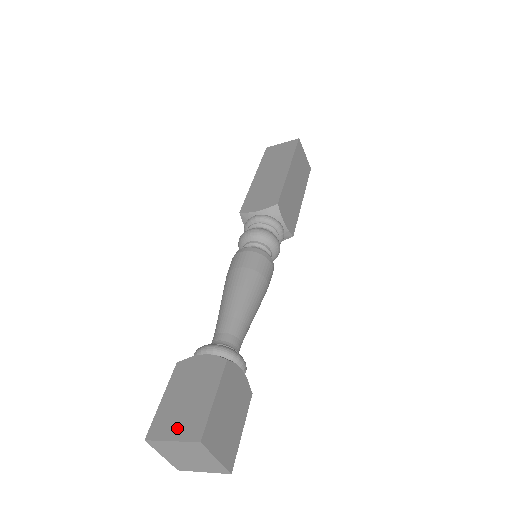
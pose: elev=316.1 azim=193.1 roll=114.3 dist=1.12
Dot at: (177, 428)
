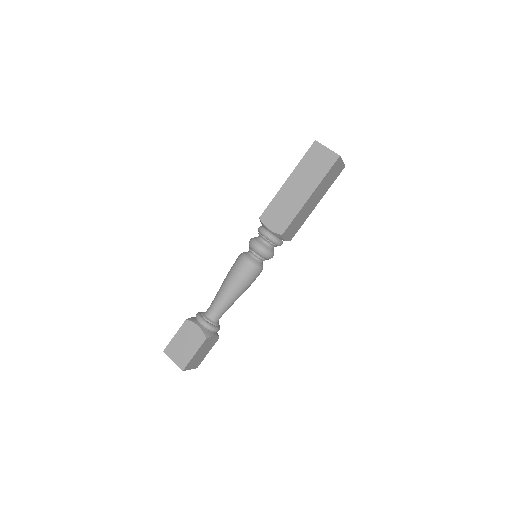
Dot at: (176, 357)
